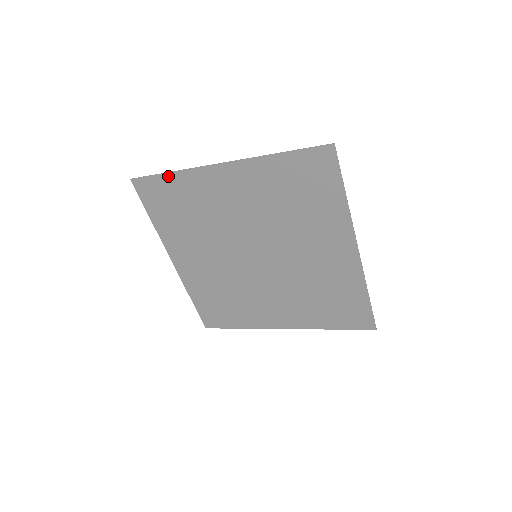
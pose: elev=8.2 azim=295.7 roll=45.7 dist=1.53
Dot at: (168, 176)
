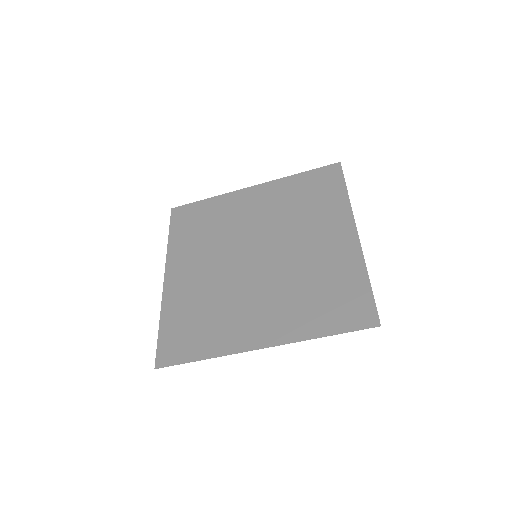
Dot at: (205, 201)
